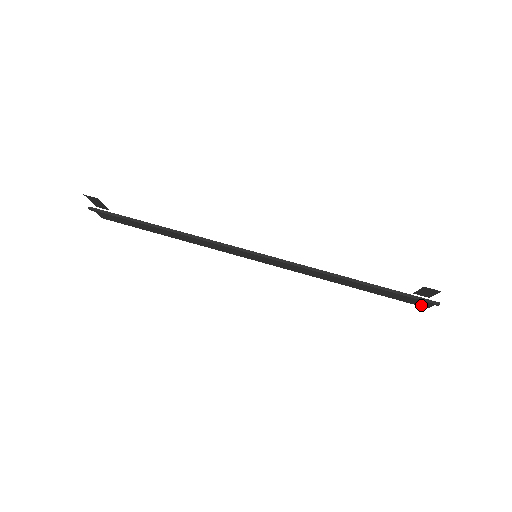
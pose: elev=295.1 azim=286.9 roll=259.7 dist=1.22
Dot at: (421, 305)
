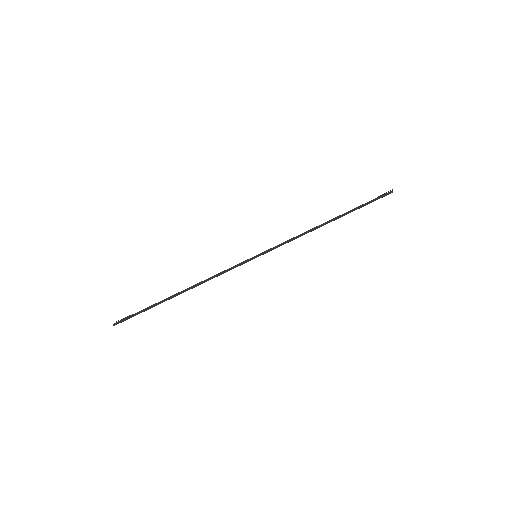
Dot at: occluded
